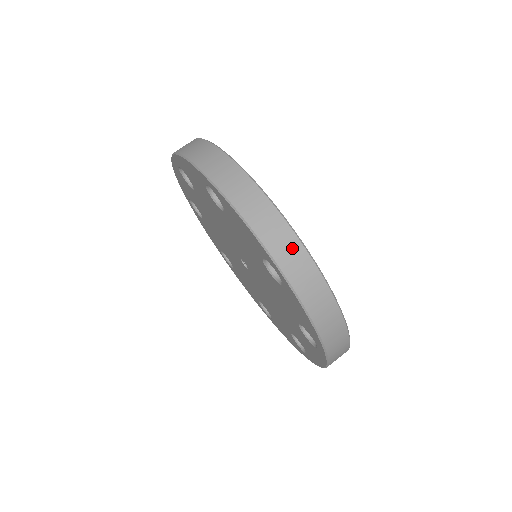
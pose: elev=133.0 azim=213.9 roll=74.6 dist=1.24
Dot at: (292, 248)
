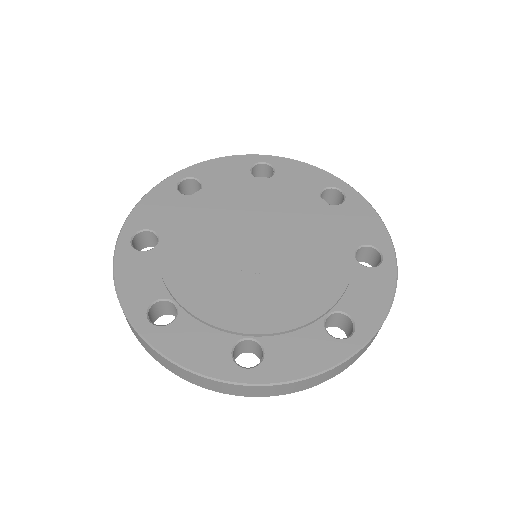
Dot at: (351, 360)
